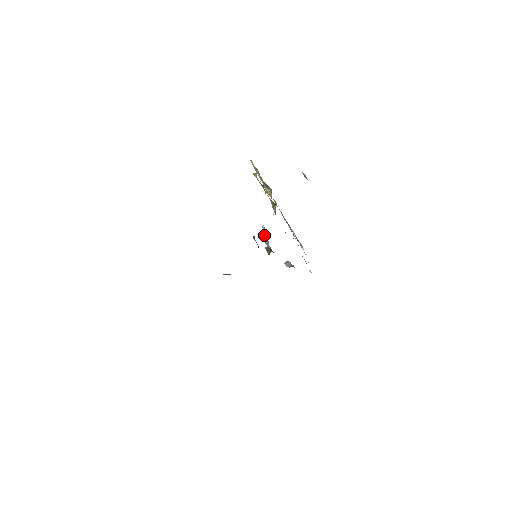
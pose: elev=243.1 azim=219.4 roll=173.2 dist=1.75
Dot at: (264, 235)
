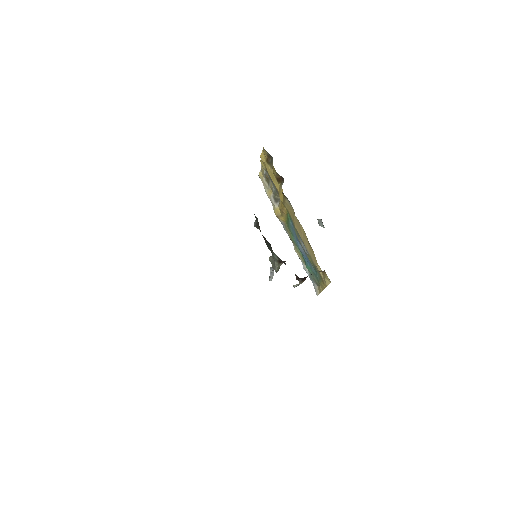
Dot at: (270, 274)
